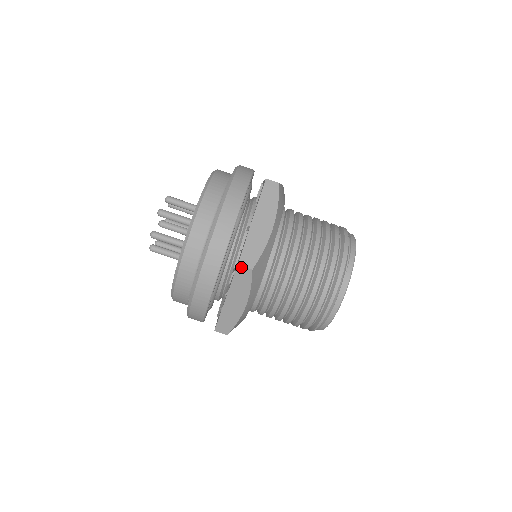
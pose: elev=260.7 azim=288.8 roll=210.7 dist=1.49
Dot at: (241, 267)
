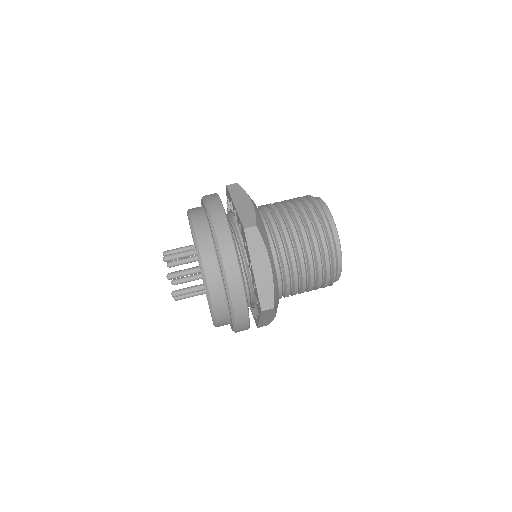
Dot at: (247, 229)
